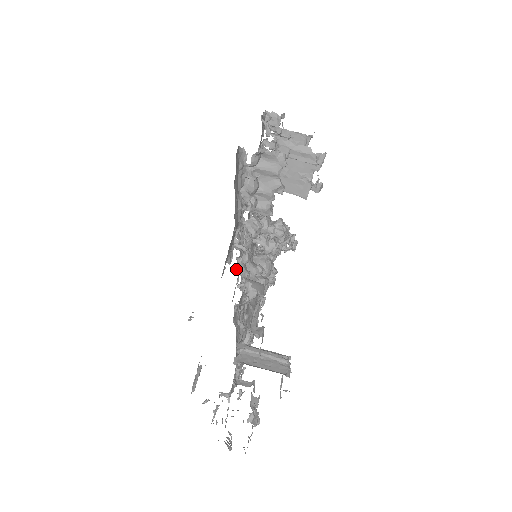
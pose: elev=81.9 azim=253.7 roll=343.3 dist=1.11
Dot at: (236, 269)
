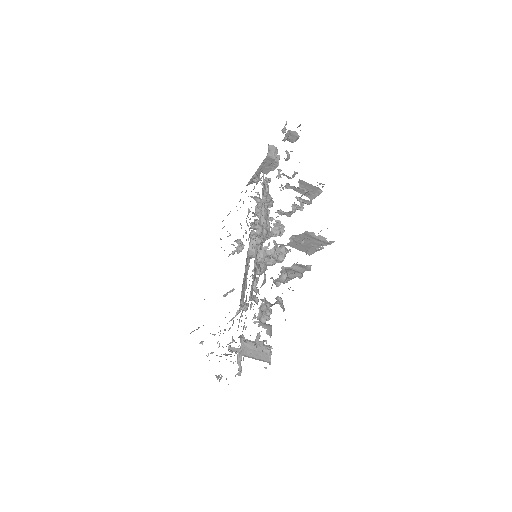
Dot at: (251, 300)
